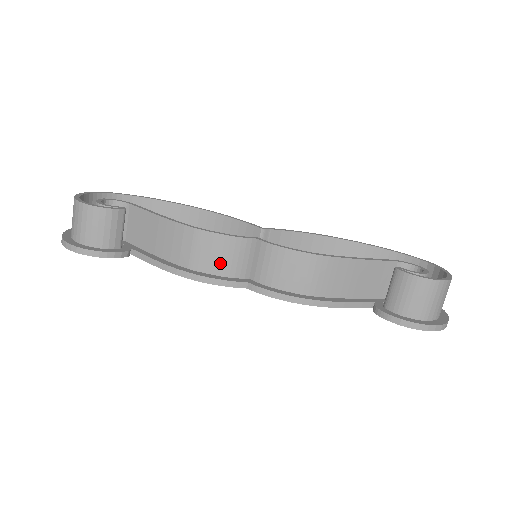
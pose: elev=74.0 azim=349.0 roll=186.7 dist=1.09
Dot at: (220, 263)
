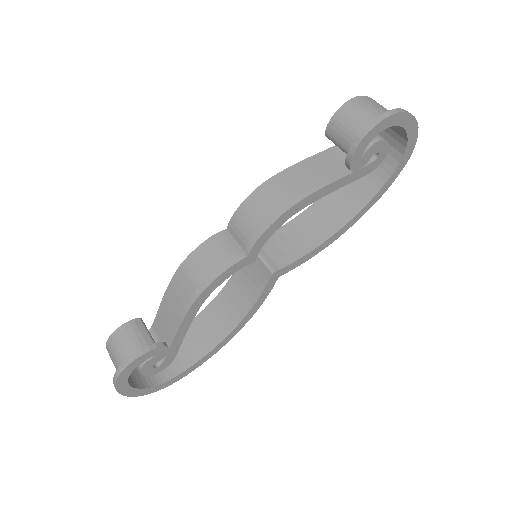
Dot at: (214, 264)
